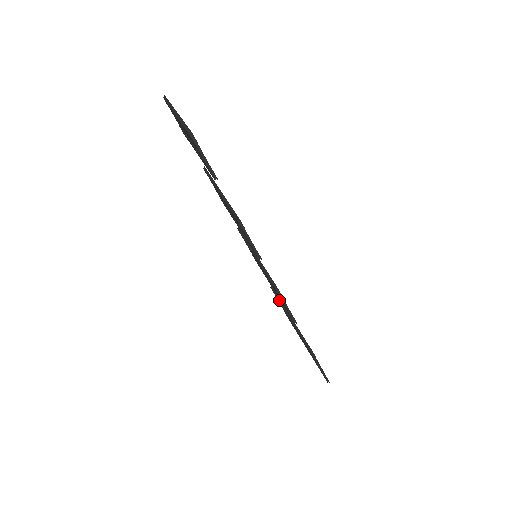
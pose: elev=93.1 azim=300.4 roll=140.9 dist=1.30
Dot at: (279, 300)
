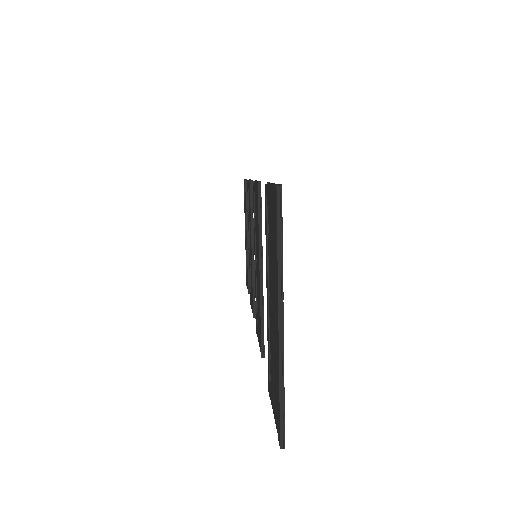
Dot at: occluded
